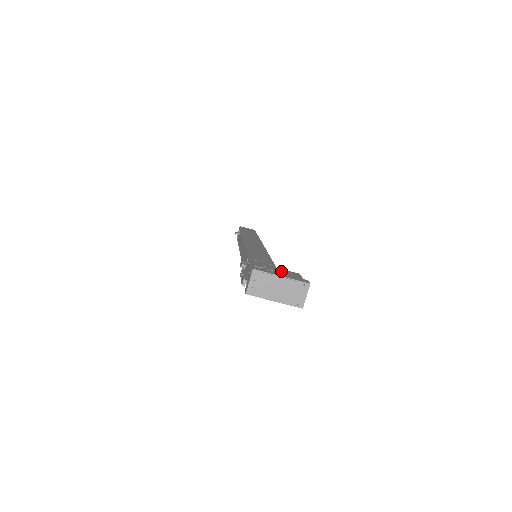
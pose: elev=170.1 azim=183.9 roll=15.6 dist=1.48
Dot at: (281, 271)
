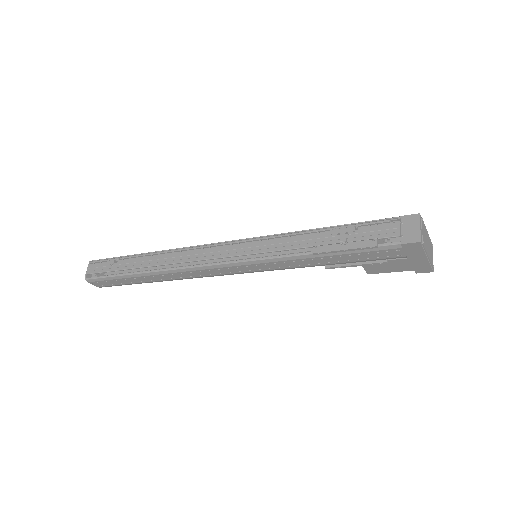
Dot at: occluded
